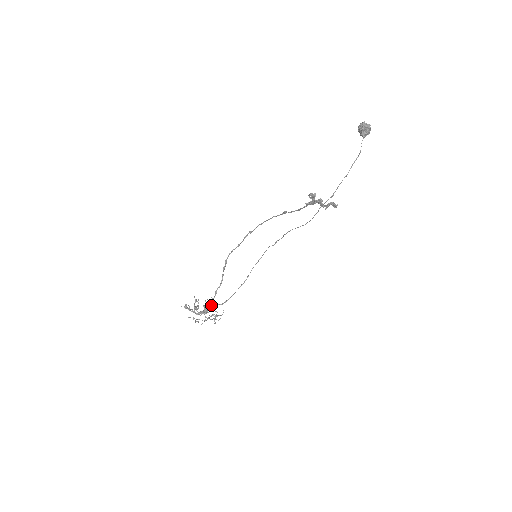
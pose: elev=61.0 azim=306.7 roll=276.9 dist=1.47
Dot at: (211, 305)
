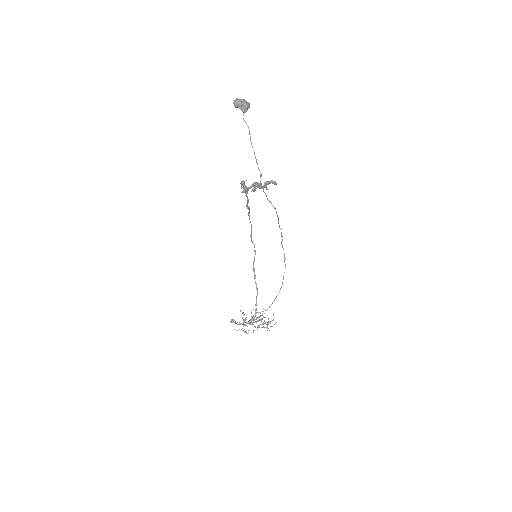
Dot at: (255, 314)
